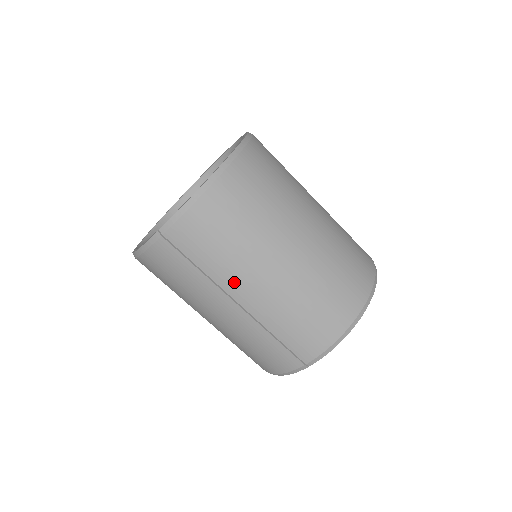
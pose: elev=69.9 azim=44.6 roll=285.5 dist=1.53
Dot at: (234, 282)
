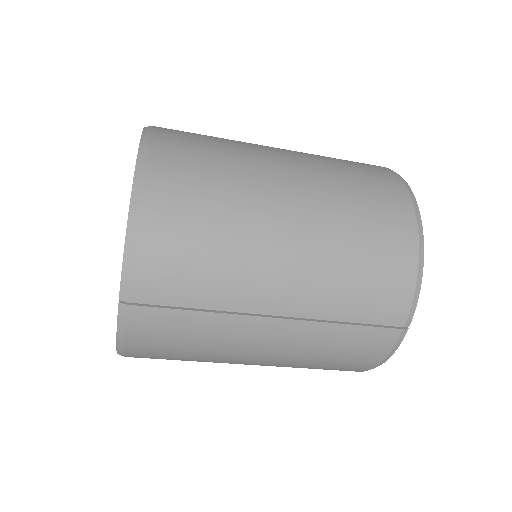
Dot at: (252, 294)
